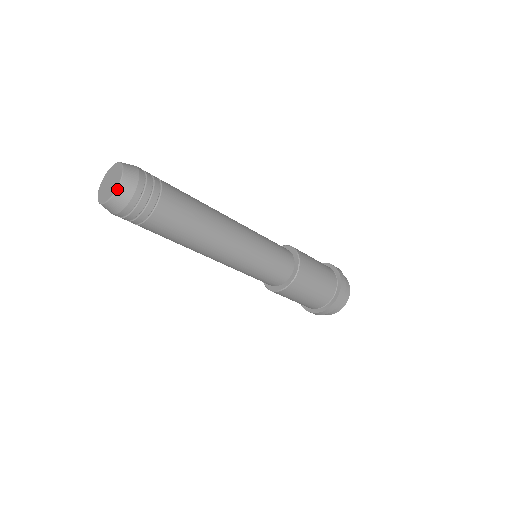
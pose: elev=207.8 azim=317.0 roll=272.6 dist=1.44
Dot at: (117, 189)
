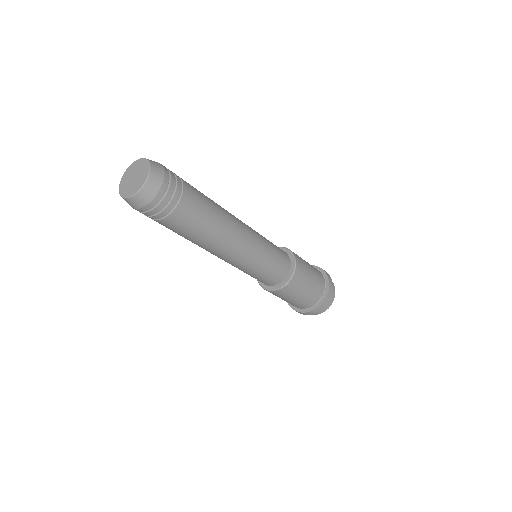
Dot at: (148, 177)
